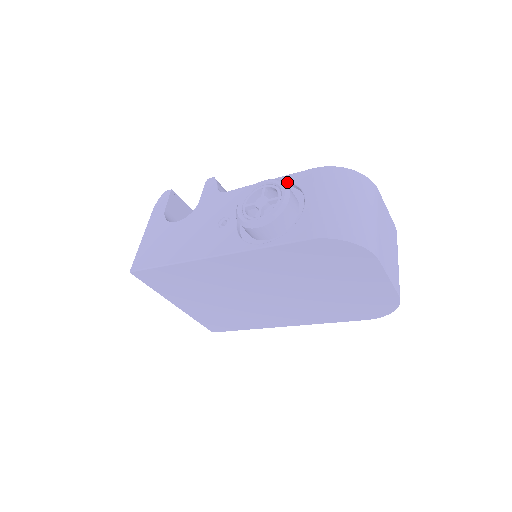
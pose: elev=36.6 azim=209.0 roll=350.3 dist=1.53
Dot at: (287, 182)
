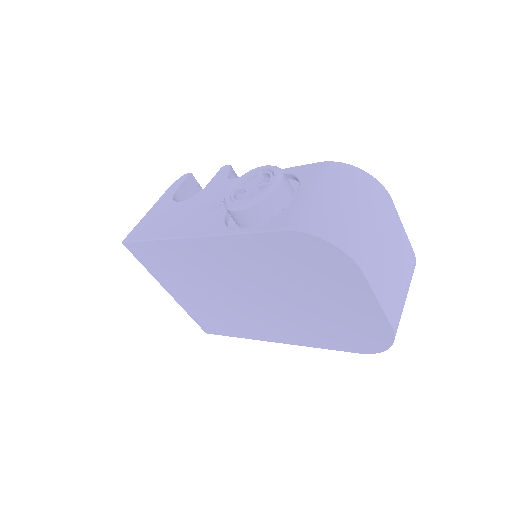
Dot at: (290, 173)
